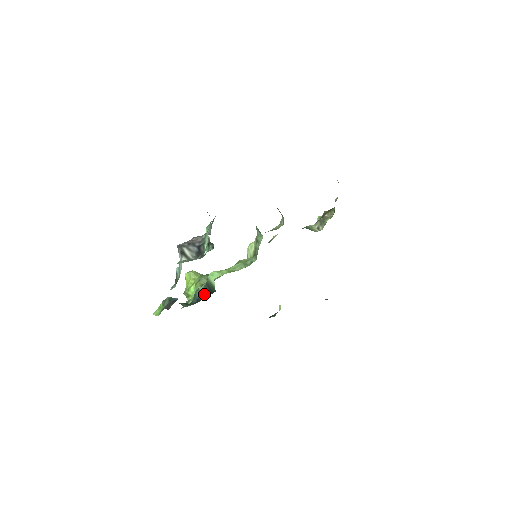
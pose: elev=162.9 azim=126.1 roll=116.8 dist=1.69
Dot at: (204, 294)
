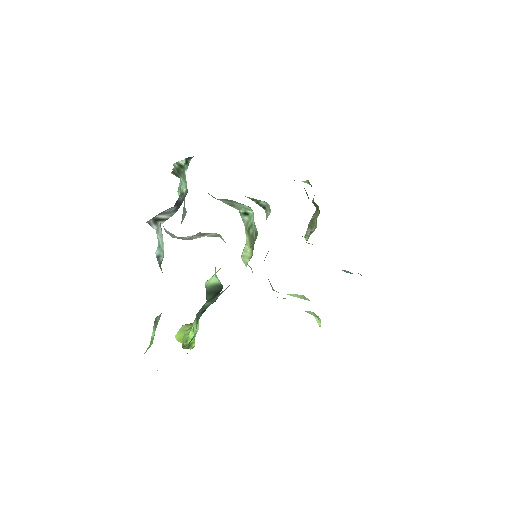
Dot at: (209, 303)
